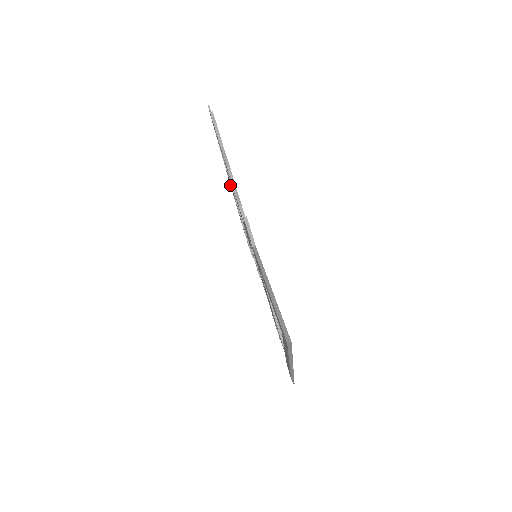
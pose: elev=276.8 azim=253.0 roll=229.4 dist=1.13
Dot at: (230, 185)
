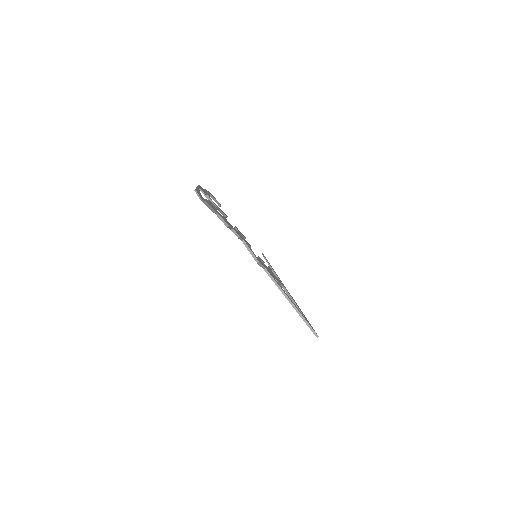
Dot at: occluded
